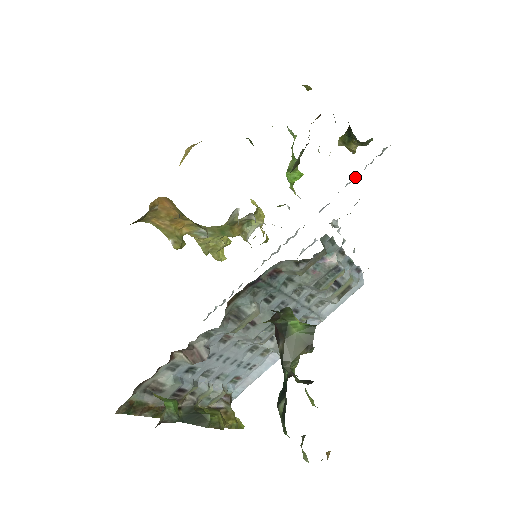
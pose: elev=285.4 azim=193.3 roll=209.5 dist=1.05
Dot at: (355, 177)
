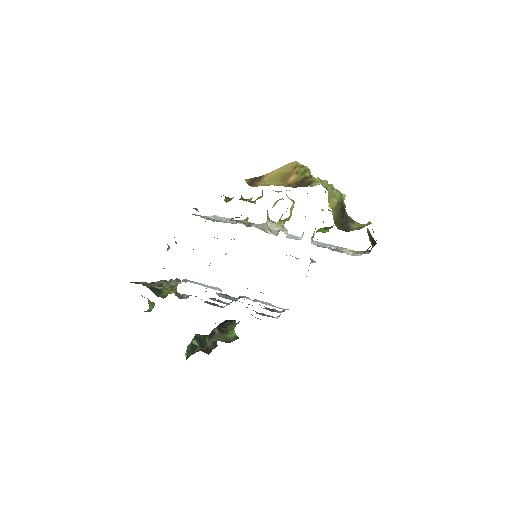
Dot at: occluded
